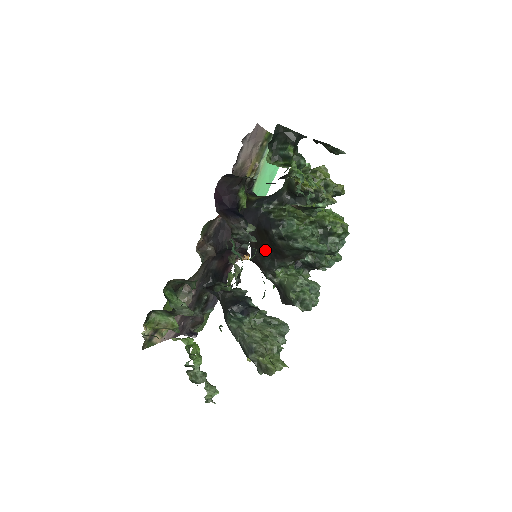
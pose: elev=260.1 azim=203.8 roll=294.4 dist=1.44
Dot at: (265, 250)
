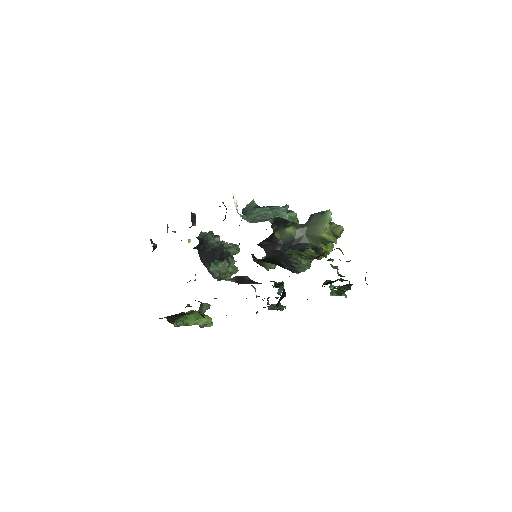
Dot at: occluded
